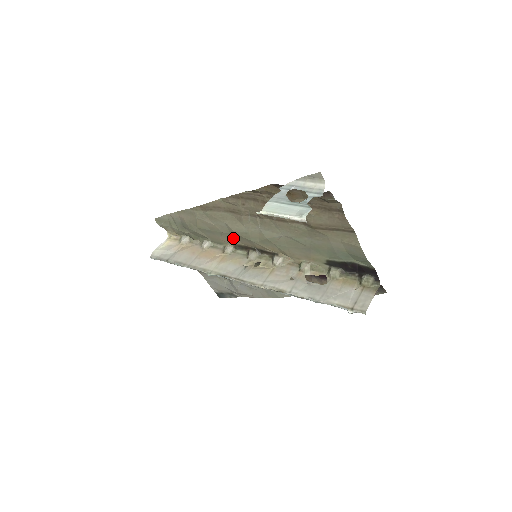
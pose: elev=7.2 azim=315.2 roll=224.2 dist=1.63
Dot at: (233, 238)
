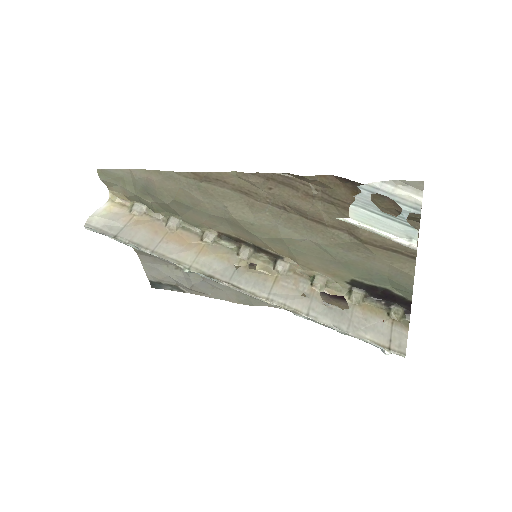
Dot at: (224, 225)
